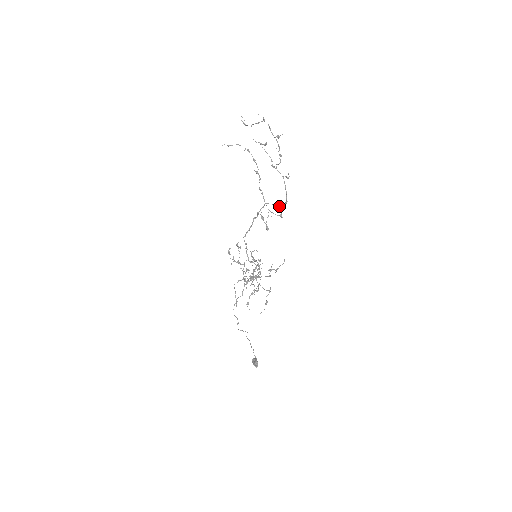
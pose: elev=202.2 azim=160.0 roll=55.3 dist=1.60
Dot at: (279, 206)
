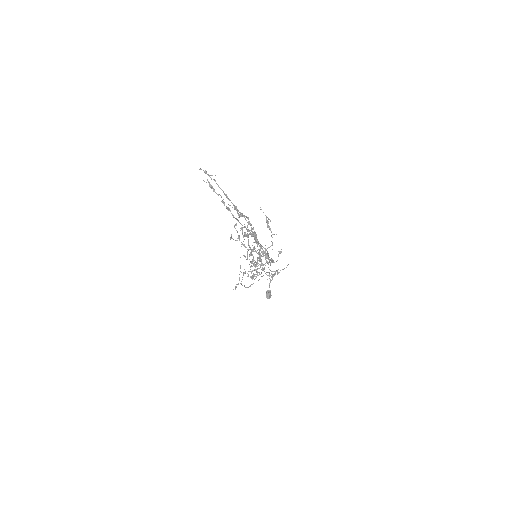
Dot at: (265, 259)
